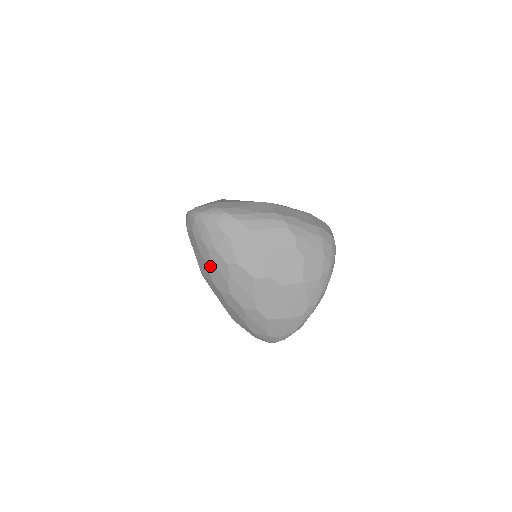
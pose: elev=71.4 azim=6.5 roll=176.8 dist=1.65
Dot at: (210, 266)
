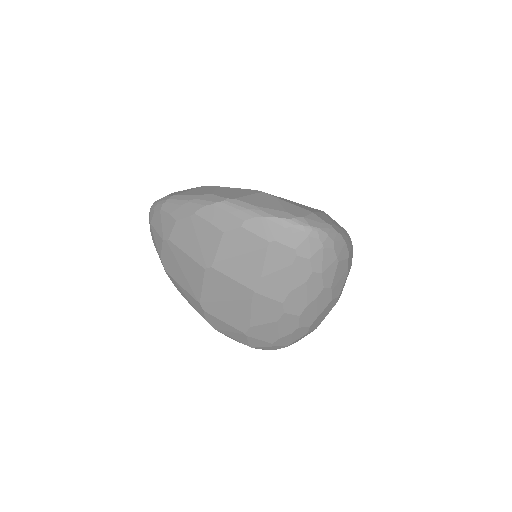
Dot at: (298, 288)
